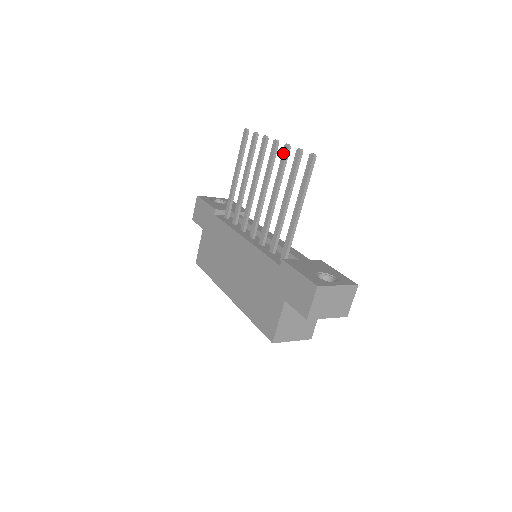
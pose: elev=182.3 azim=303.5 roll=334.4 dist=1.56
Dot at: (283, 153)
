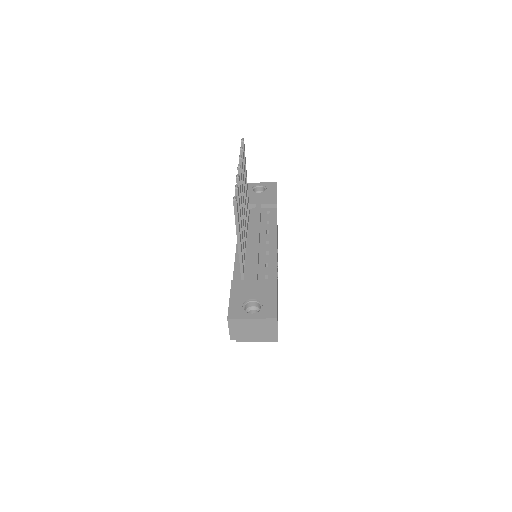
Dot at: (237, 182)
